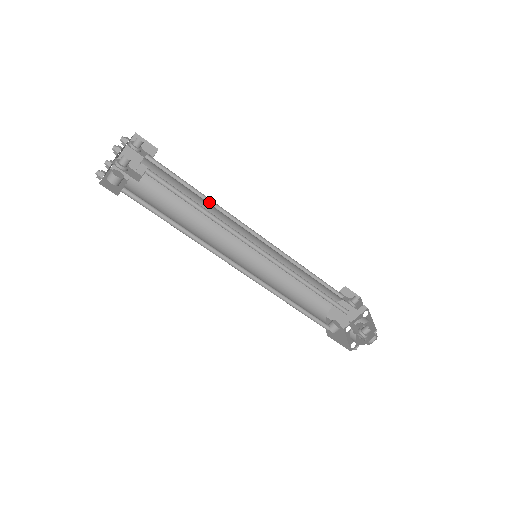
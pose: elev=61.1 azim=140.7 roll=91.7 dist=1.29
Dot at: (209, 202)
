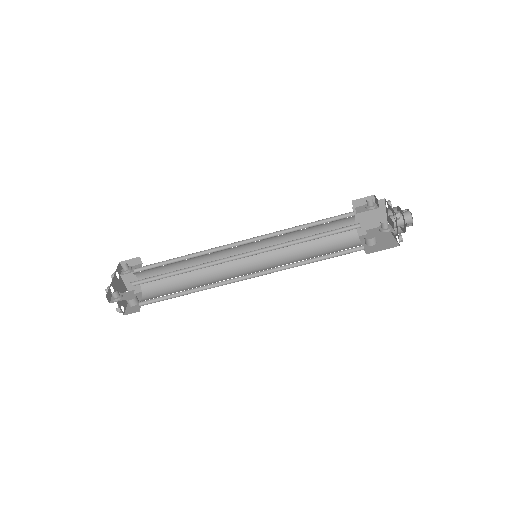
Dot at: (194, 255)
